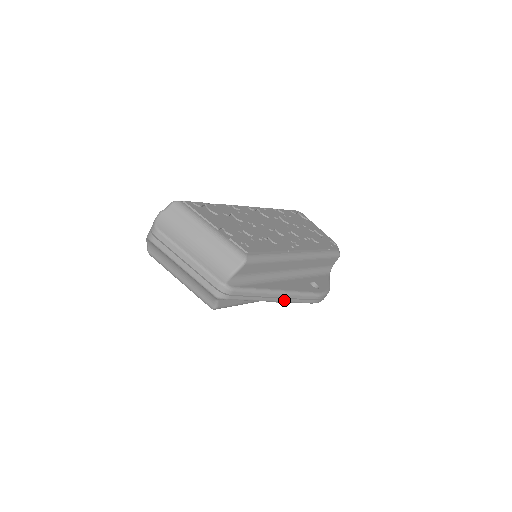
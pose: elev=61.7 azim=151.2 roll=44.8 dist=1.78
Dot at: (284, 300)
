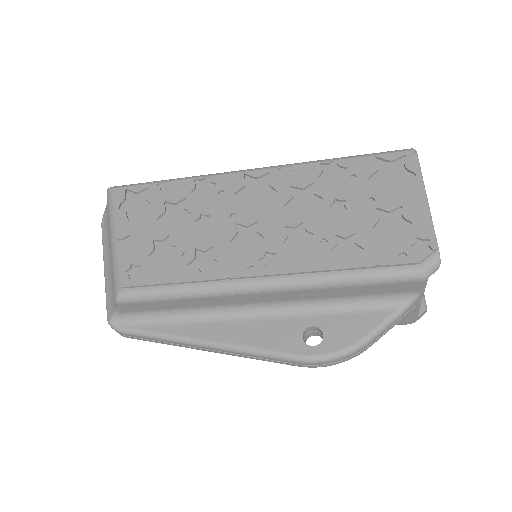
Dot at: (227, 353)
